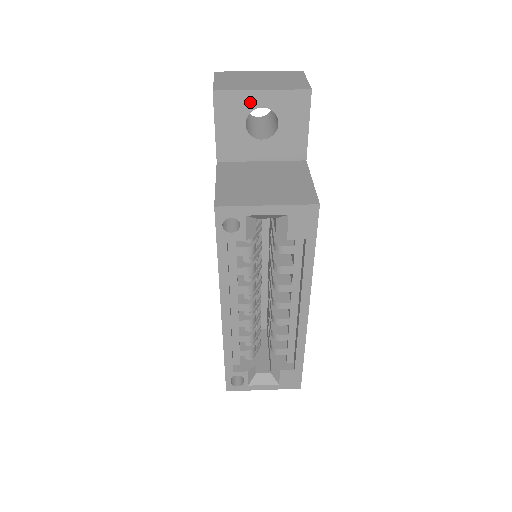
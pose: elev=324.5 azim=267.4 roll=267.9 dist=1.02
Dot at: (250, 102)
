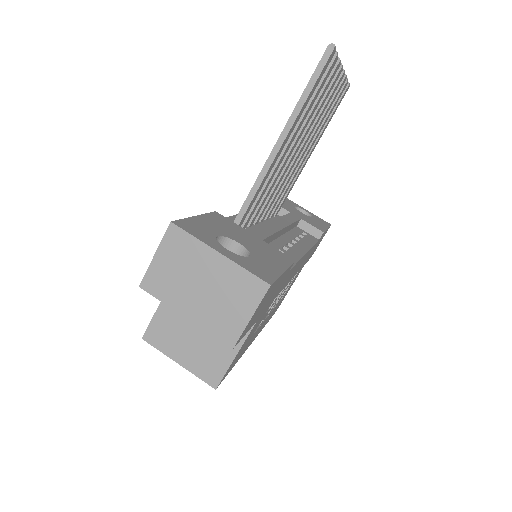
Dot at: occluded
